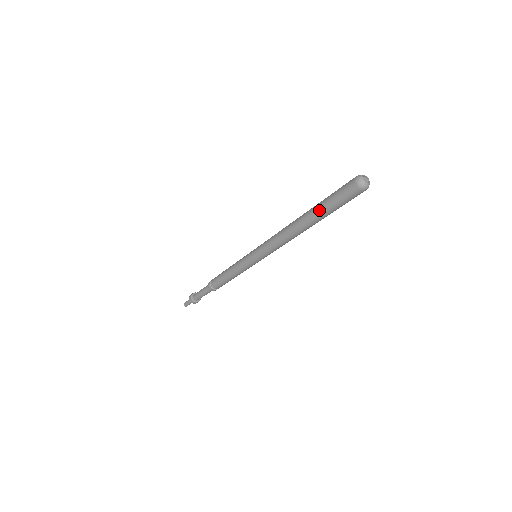
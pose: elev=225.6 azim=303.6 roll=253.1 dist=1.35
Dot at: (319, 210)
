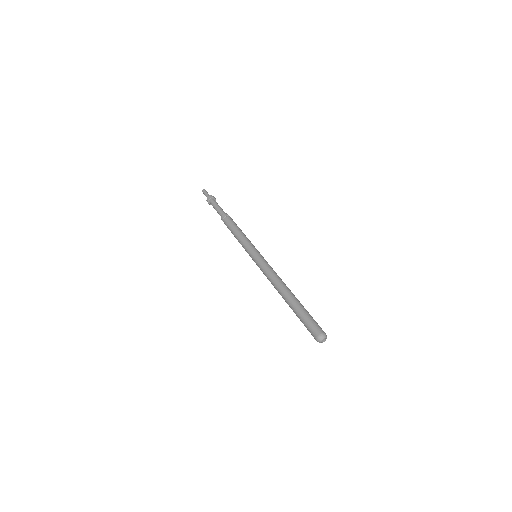
Dot at: (297, 309)
